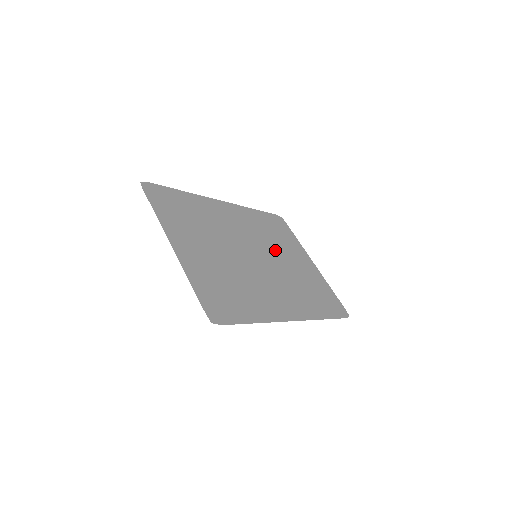
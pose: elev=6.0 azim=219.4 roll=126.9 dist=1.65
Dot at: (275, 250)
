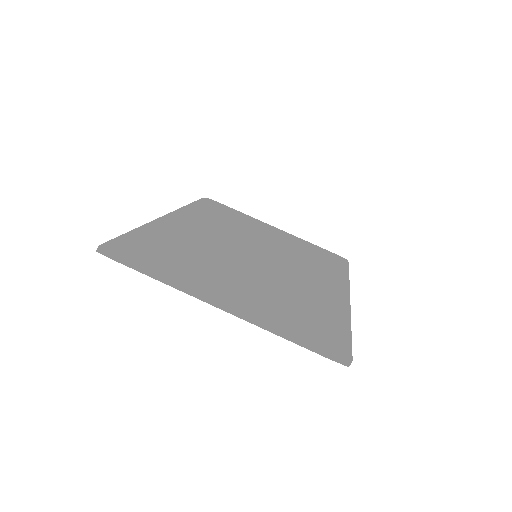
Dot at: (251, 237)
